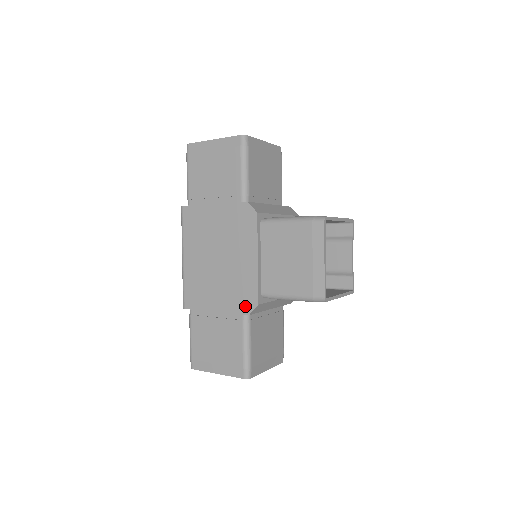
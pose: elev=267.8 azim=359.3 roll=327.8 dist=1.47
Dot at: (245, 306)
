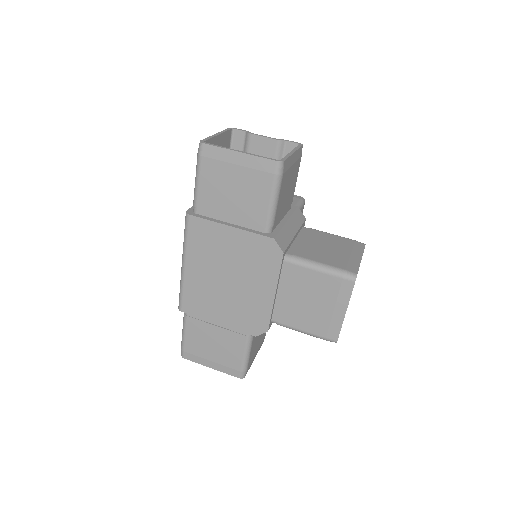
Dot at: (253, 329)
